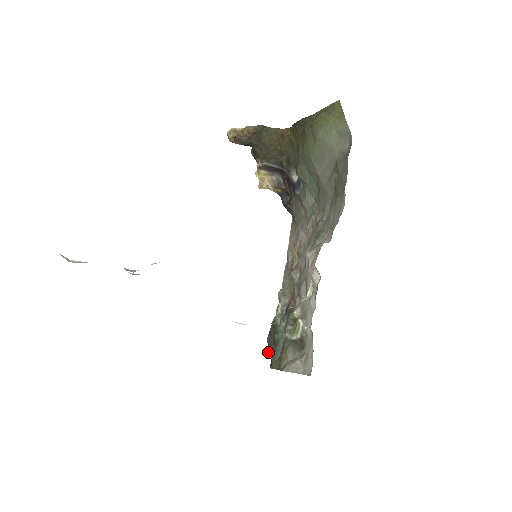
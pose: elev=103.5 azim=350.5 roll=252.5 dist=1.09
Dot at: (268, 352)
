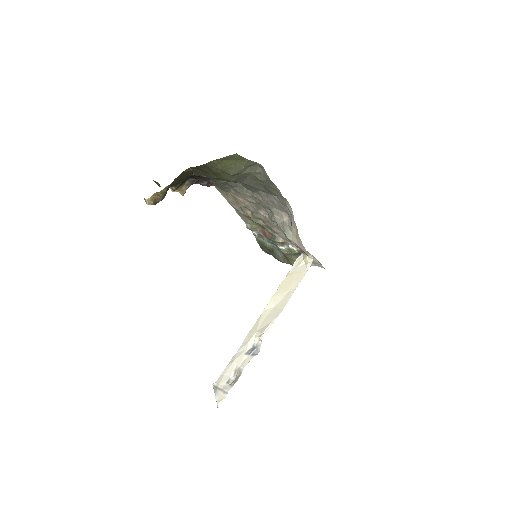
Dot at: occluded
